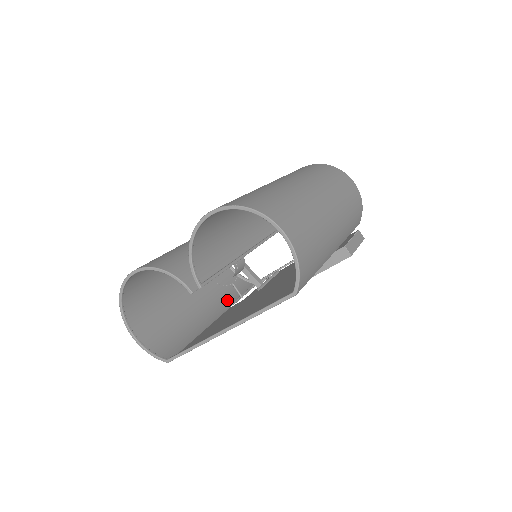
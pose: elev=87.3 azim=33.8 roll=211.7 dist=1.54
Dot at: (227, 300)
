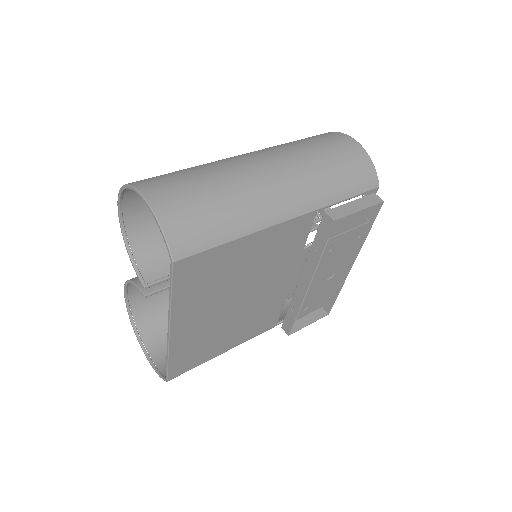
Dot at: occluded
